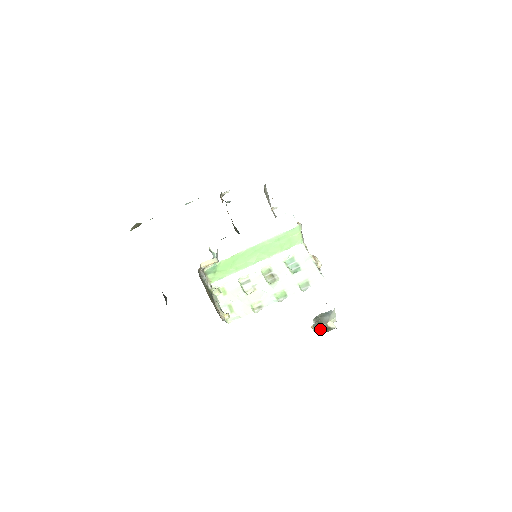
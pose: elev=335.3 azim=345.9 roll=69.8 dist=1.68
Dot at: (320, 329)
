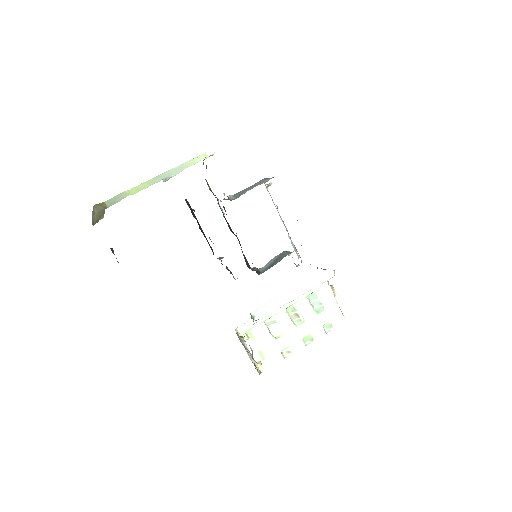
Dot at: occluded
